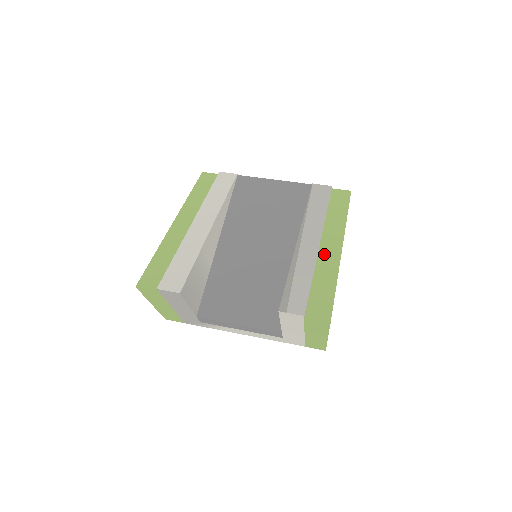
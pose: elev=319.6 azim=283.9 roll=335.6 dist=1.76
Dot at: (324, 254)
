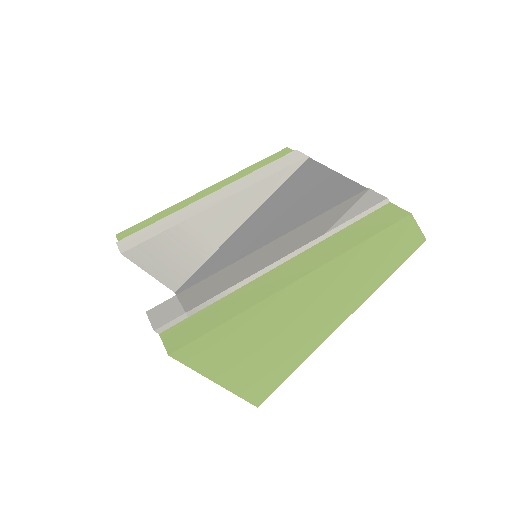
Dot at: (267, 278)
